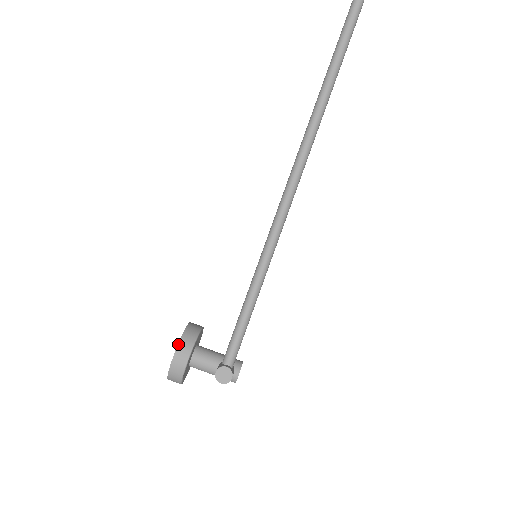
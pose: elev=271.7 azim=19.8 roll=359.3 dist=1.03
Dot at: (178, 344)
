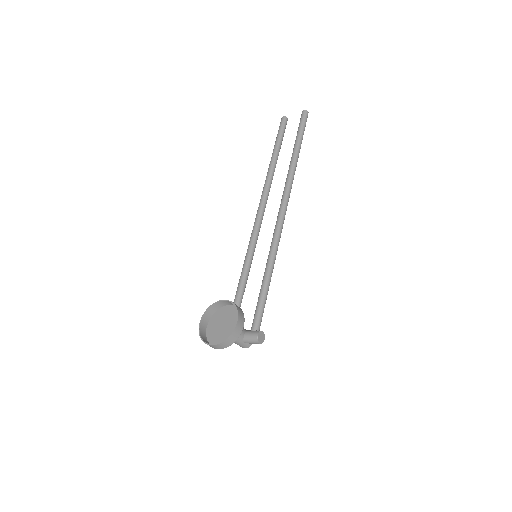
Dot at: (238, 313)
